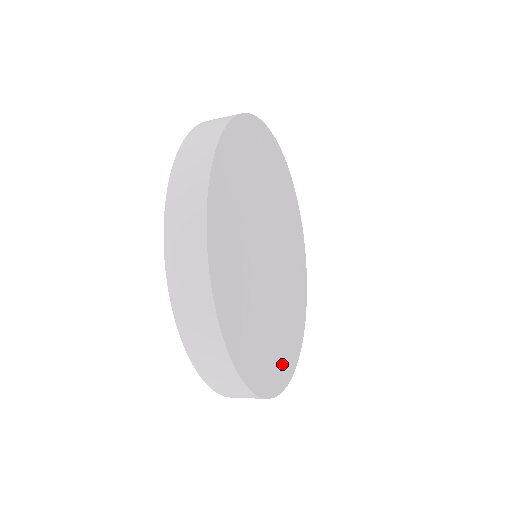
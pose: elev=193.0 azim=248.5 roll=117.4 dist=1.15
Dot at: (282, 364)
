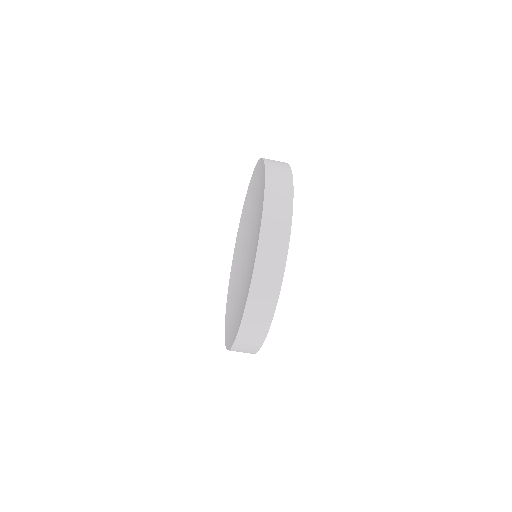
Dot at: occluded
